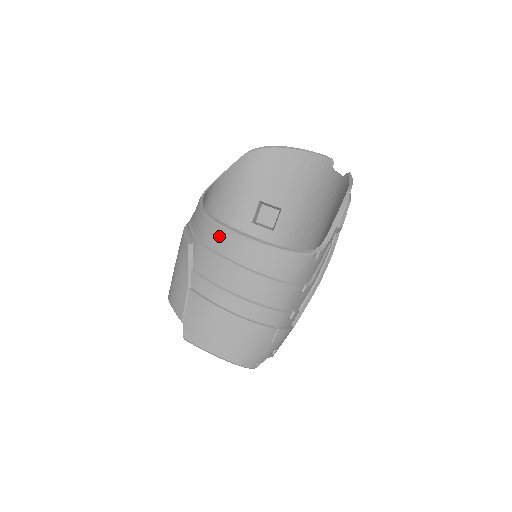
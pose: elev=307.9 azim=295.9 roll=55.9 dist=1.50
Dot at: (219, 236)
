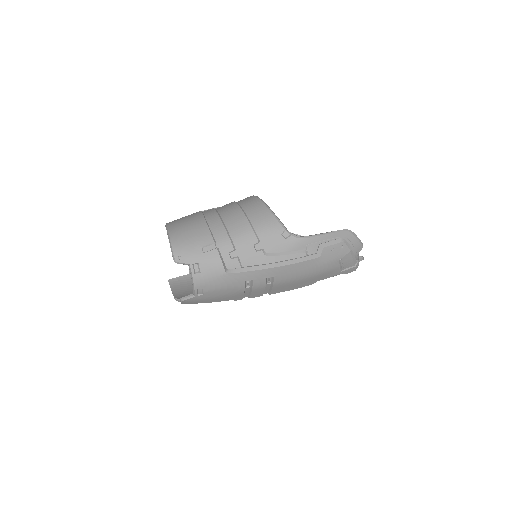
Dot at: occluded
